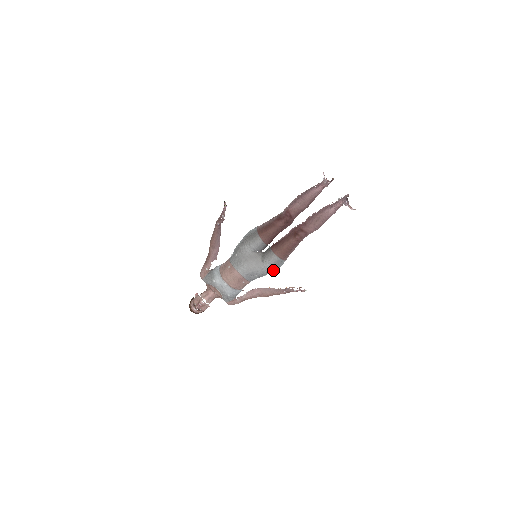
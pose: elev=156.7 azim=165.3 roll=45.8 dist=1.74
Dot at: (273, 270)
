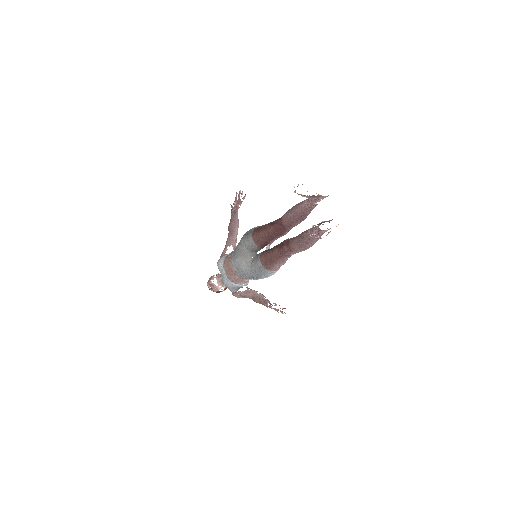
Dot at: (259, 276)
